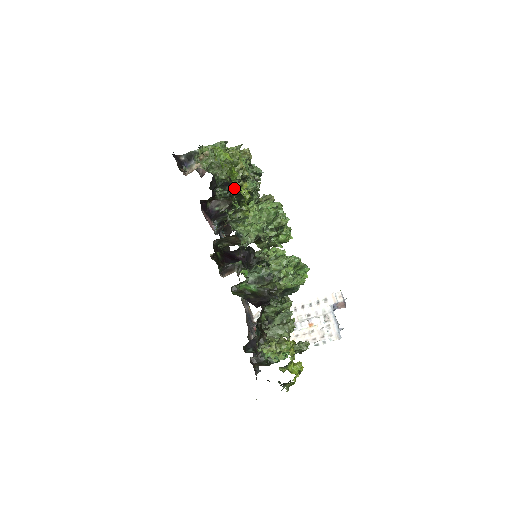
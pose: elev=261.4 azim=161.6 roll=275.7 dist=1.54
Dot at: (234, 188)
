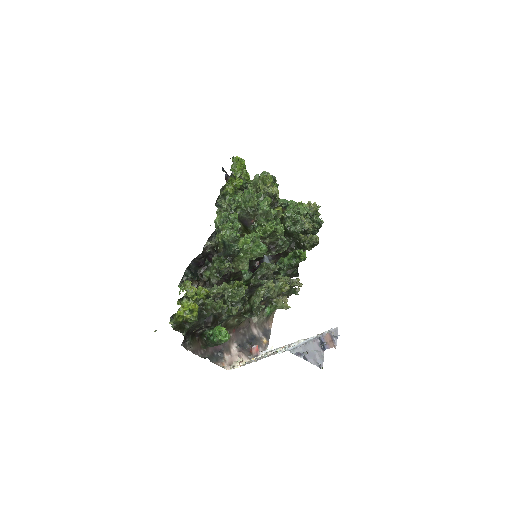
Dot at: occluded
